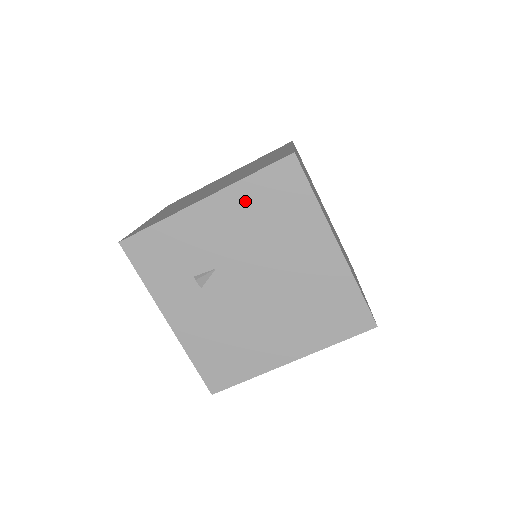
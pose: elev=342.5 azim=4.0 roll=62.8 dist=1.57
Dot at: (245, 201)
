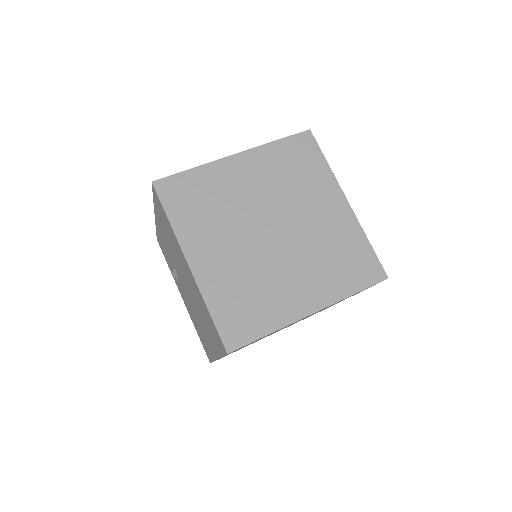
Dot at: (160, 219)
